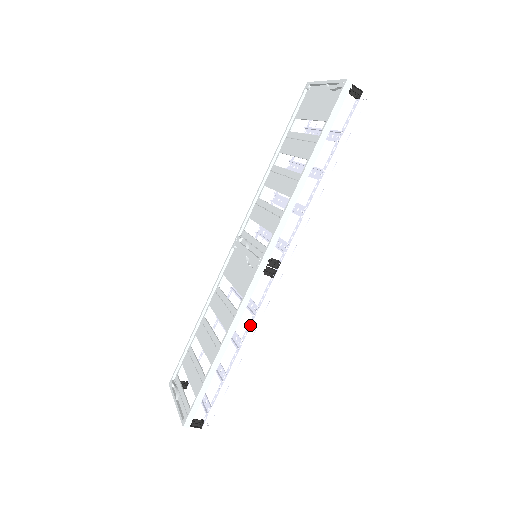
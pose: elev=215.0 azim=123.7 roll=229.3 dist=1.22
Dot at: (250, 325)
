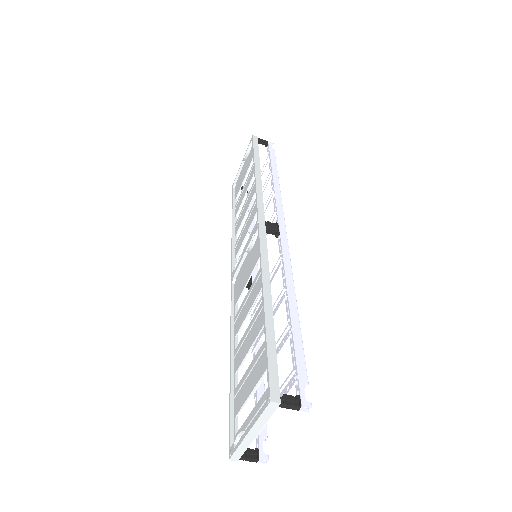
Dot at: (284, 274)
